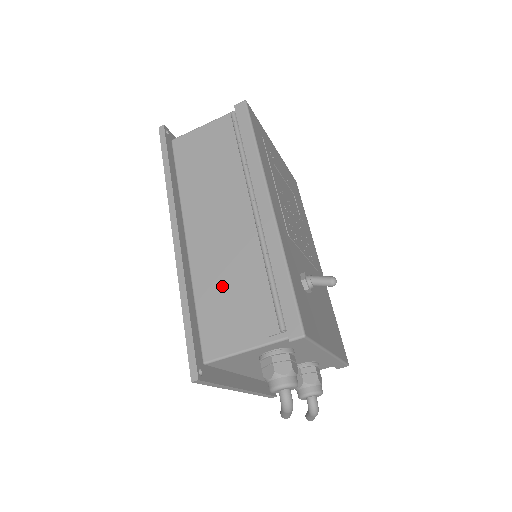
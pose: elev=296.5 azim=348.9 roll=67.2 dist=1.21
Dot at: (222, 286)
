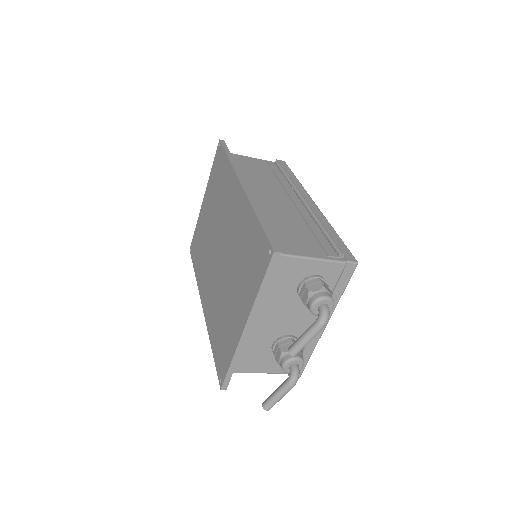
Dot at: (283, 223)
